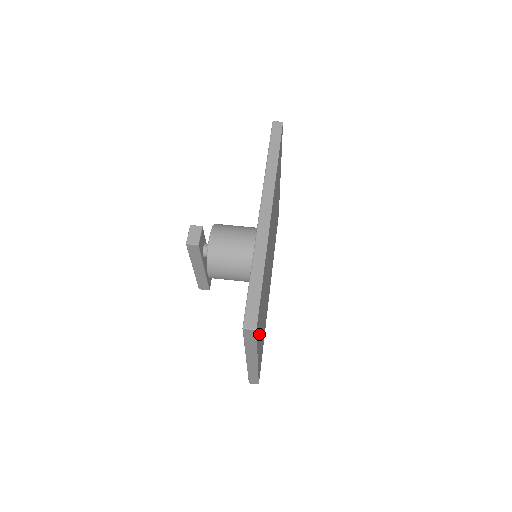
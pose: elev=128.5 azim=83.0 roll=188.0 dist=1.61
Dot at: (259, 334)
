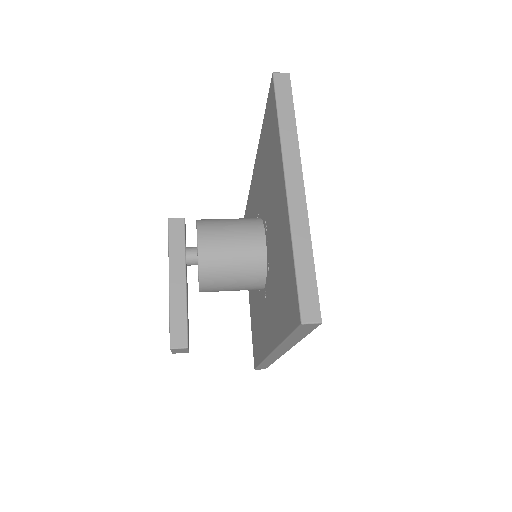
Dot at: occluded
